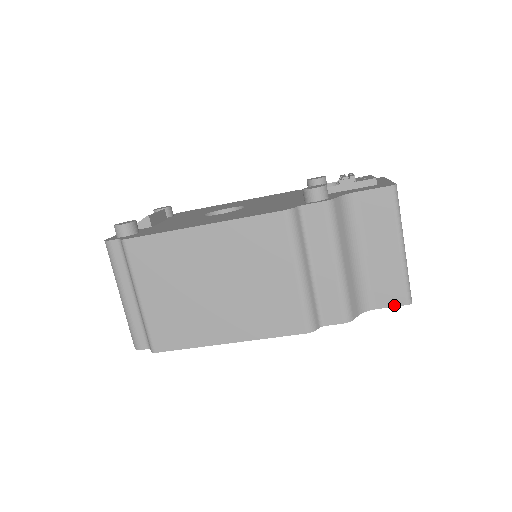
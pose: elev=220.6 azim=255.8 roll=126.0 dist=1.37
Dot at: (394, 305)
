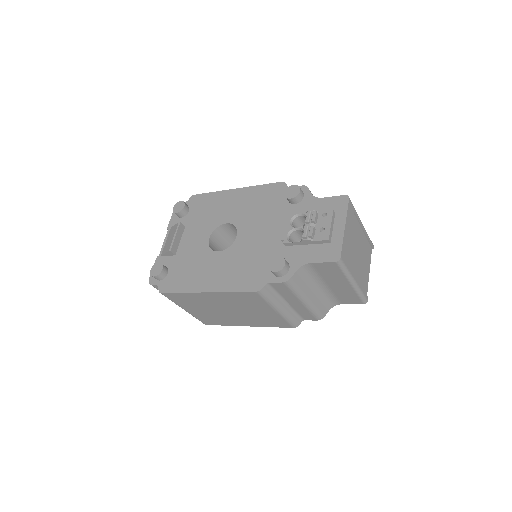
Dot at: occluded
